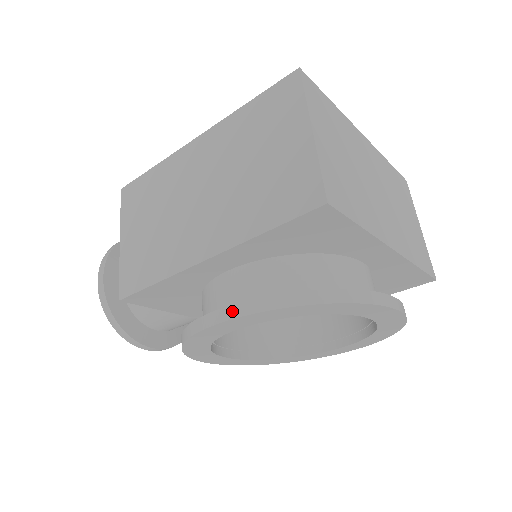
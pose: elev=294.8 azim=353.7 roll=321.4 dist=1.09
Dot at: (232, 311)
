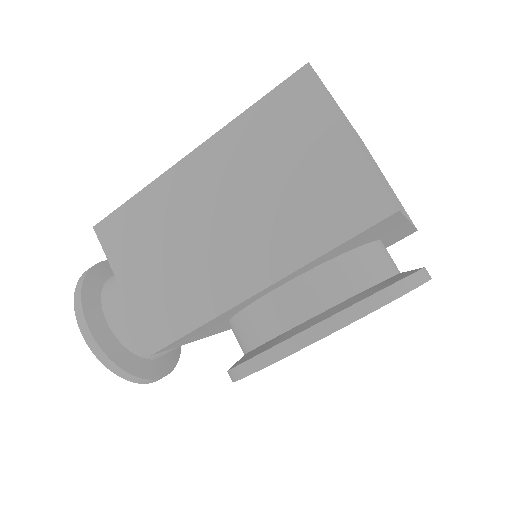
Dot at: (310, 335)
